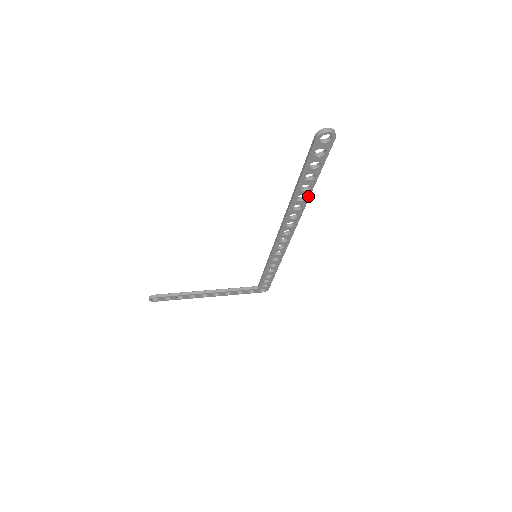
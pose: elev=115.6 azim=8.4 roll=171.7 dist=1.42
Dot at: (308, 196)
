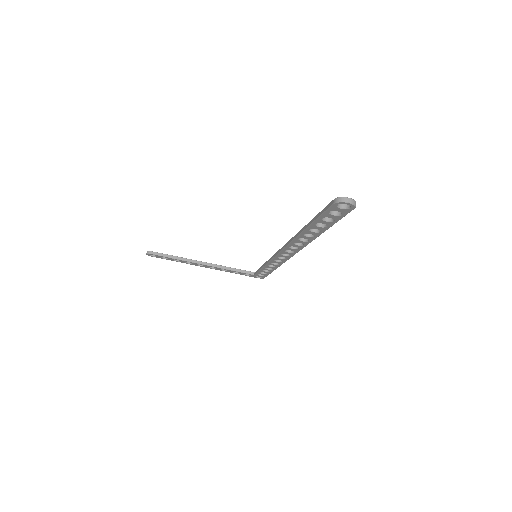
Dot at: (316, 236)
